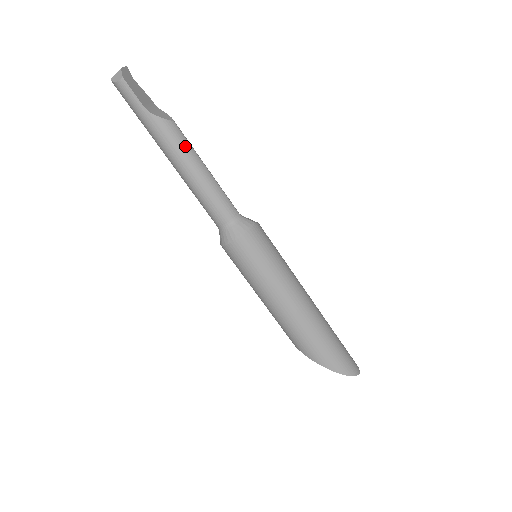
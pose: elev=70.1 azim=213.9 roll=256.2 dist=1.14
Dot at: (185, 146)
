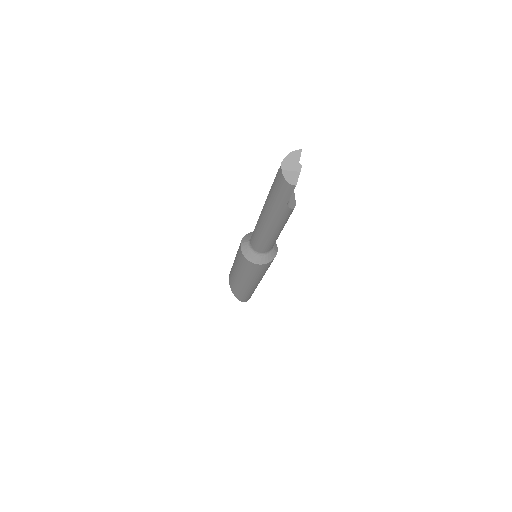
Dot at: (286, 221)
